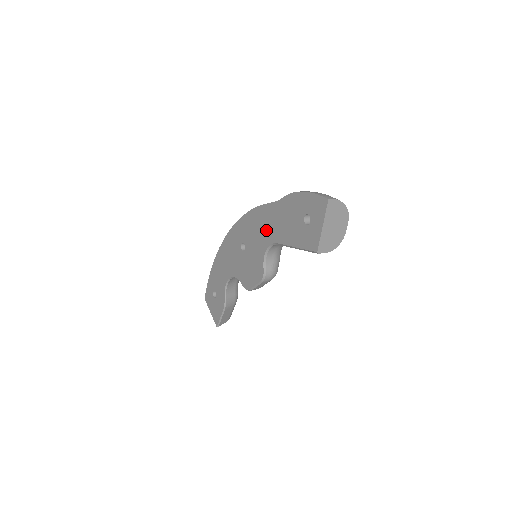
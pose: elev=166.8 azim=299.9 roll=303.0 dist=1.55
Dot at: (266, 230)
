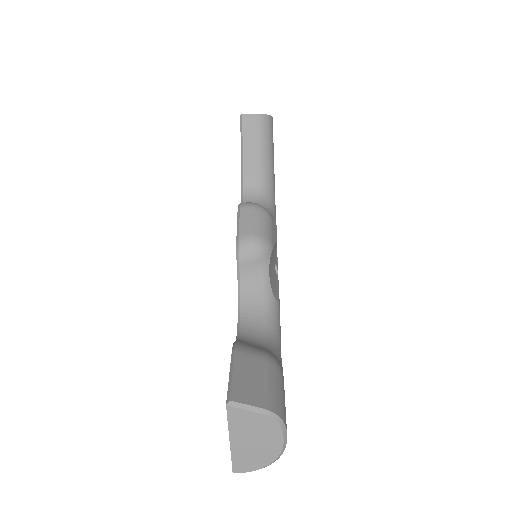
Dot at: occluded
